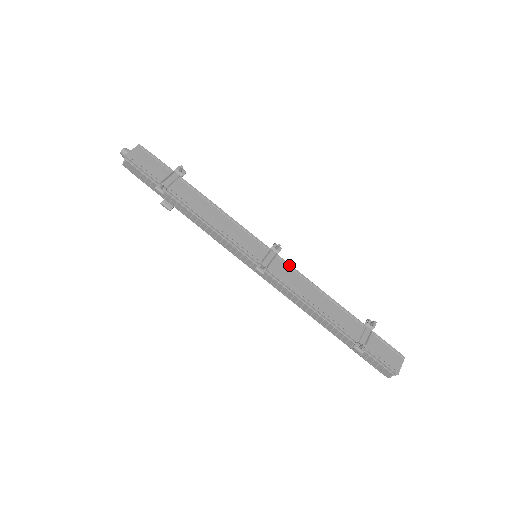
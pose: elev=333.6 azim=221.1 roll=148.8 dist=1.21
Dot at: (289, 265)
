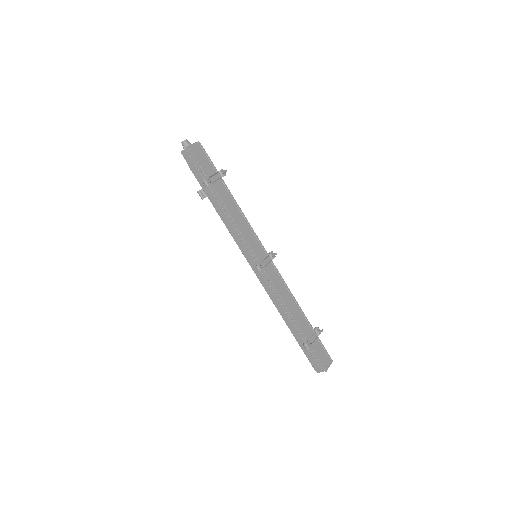
Dot at: (277, 271)
